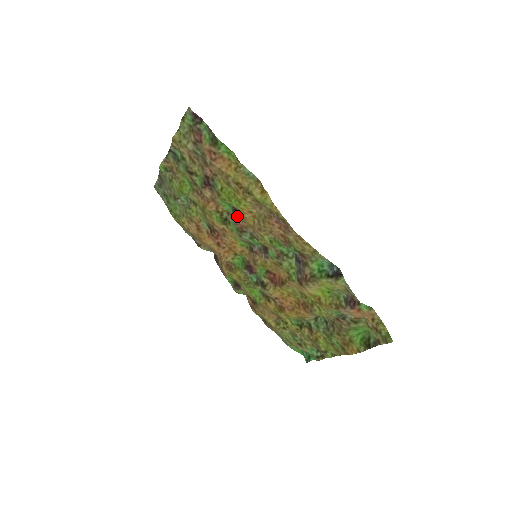
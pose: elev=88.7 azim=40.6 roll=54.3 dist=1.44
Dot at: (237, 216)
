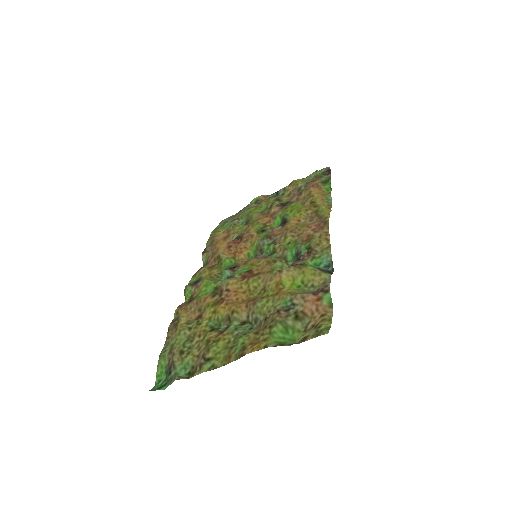
Dot at: (279, 227)
